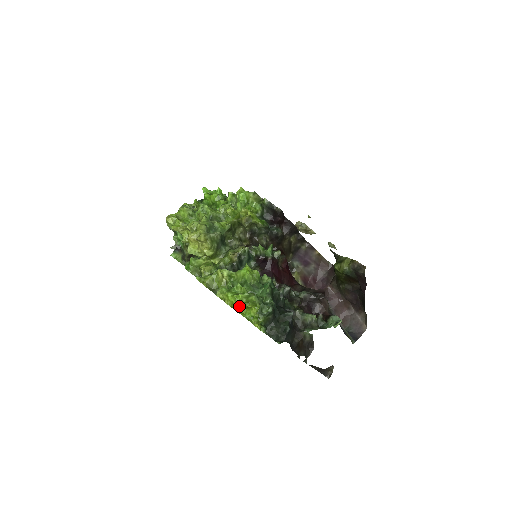
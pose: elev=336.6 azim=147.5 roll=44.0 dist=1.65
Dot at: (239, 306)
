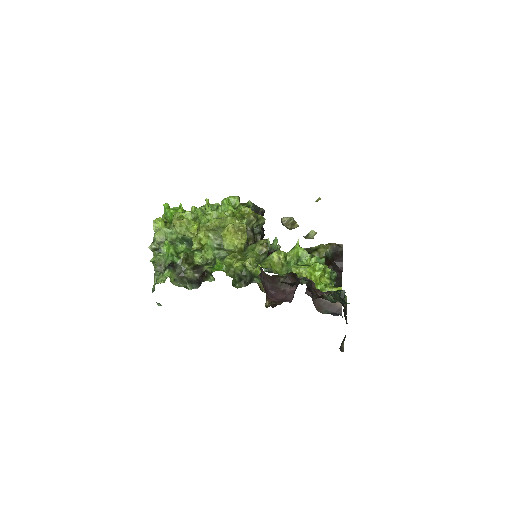
Dot at: (318, 275)
